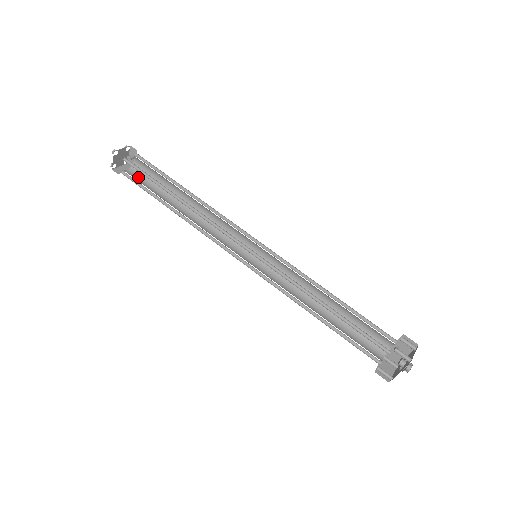
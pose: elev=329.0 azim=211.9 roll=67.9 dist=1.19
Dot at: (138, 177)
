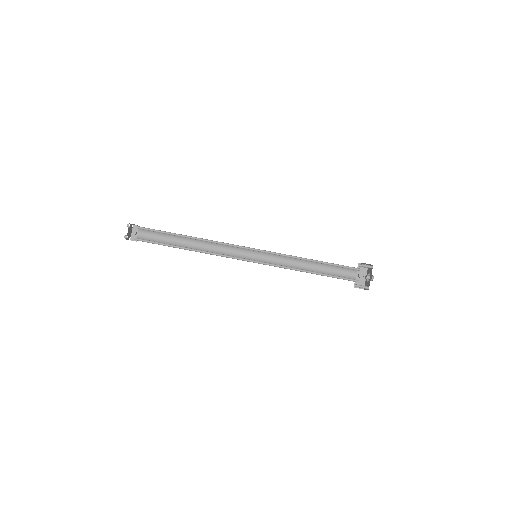
Dot at: occluded
